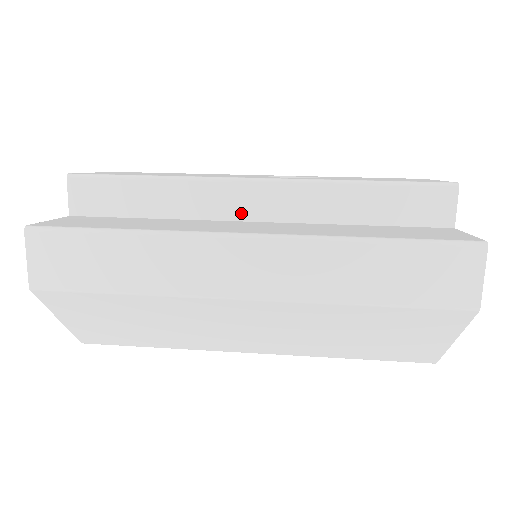
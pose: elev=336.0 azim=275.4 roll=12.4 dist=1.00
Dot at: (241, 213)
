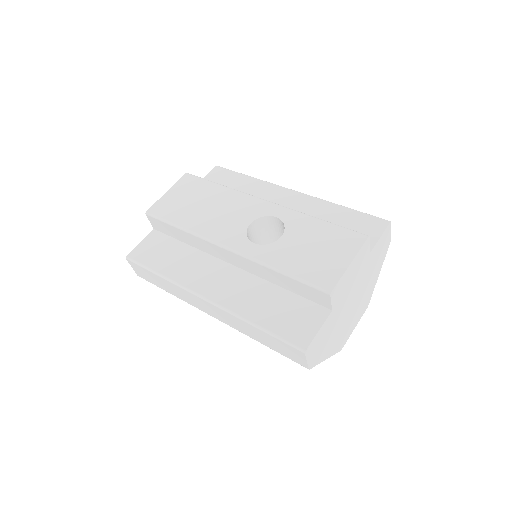
Dot at: (224, 258)
